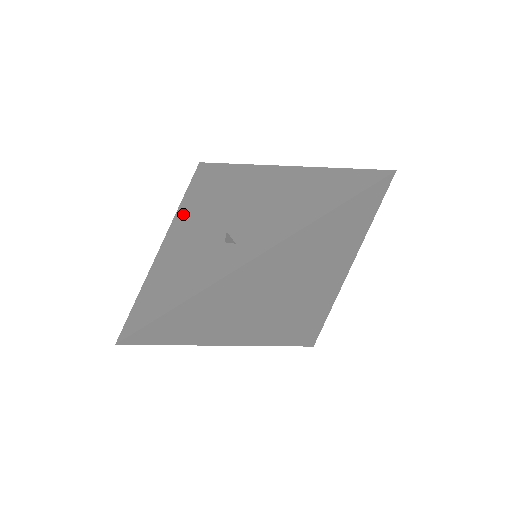
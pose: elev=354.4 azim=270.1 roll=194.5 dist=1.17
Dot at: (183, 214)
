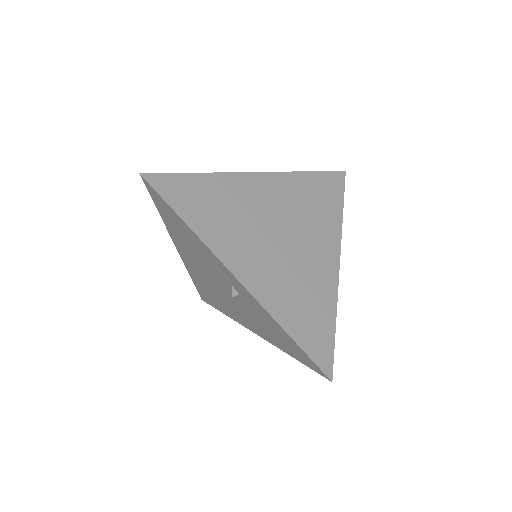
Dot at: occluded
